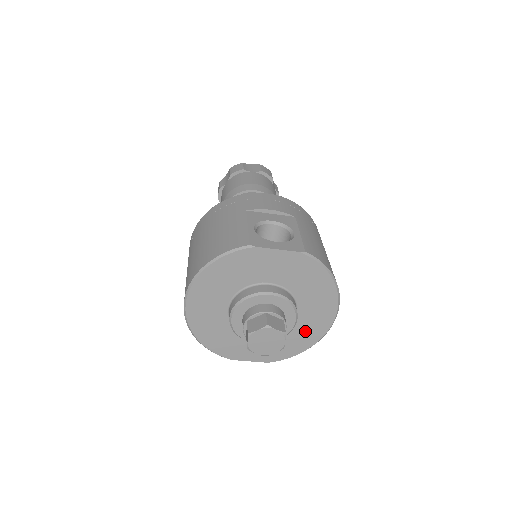
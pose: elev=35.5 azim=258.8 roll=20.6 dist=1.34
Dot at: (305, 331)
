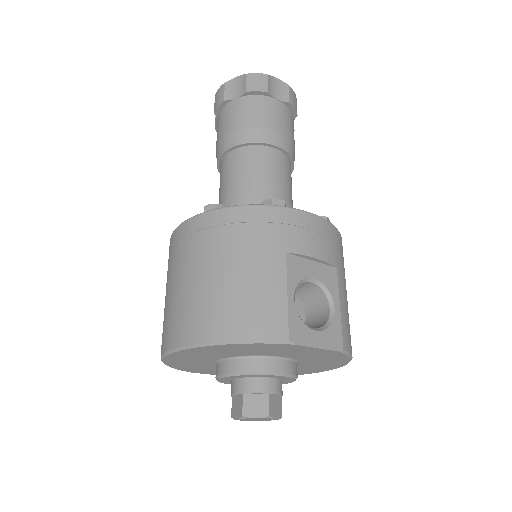
Dot at: occluded
